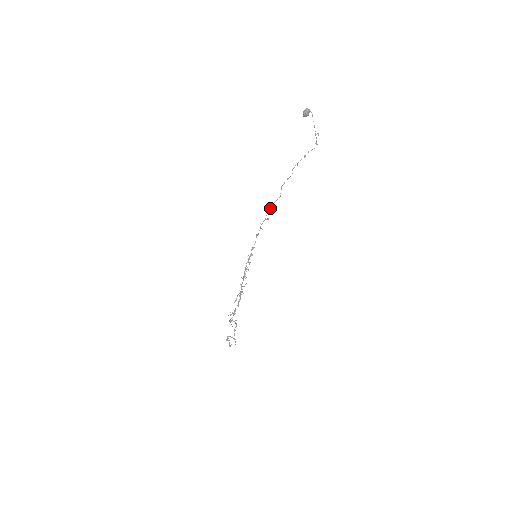
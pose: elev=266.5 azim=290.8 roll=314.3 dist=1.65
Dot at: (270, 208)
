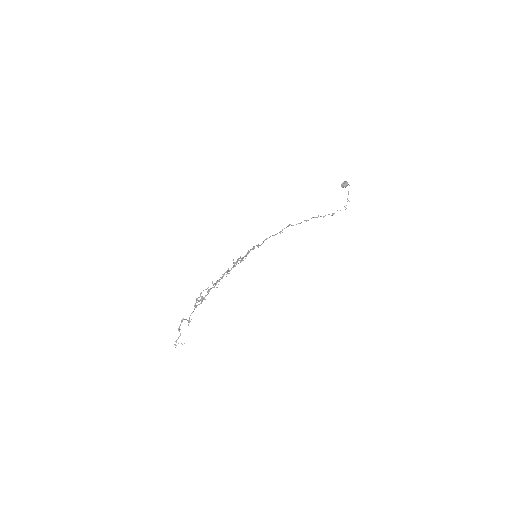
Dot at: (288, 225)
